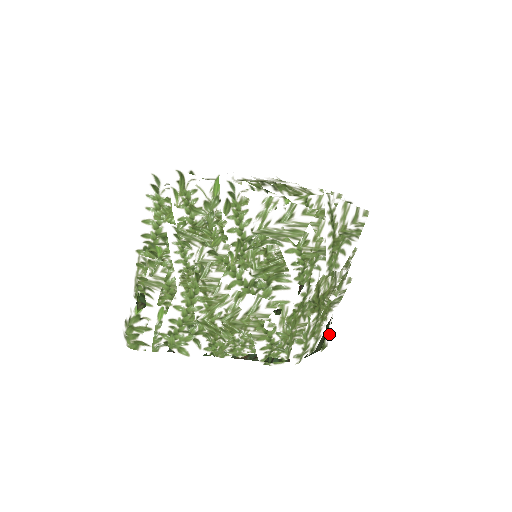
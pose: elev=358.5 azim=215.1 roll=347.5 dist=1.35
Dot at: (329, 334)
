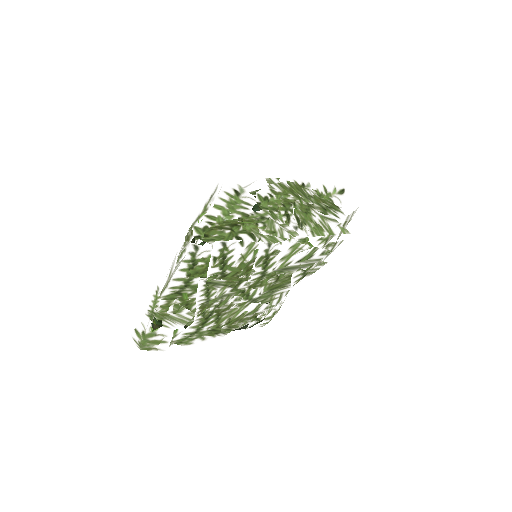
Dot at: occluded
